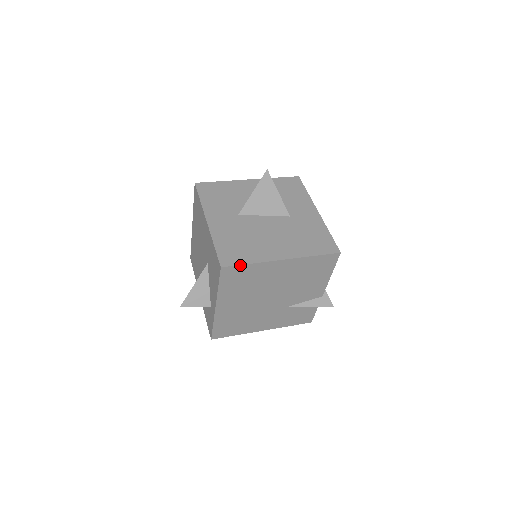
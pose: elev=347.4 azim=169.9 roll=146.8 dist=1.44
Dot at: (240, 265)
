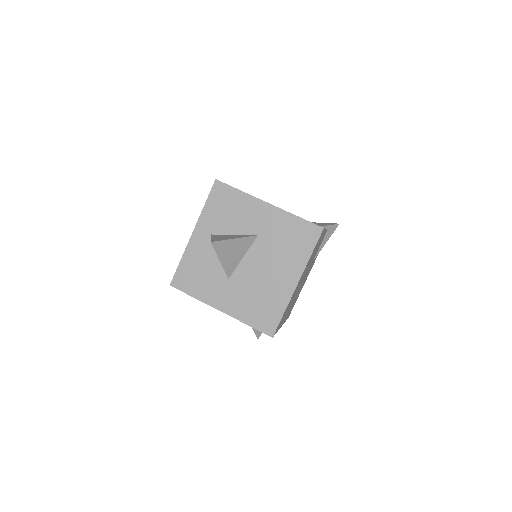
Dot at: occluded
